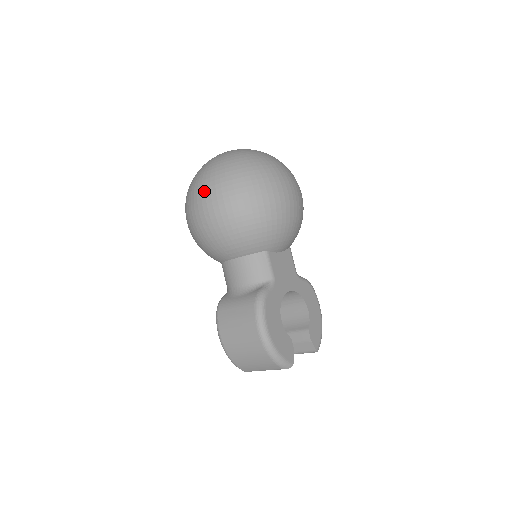
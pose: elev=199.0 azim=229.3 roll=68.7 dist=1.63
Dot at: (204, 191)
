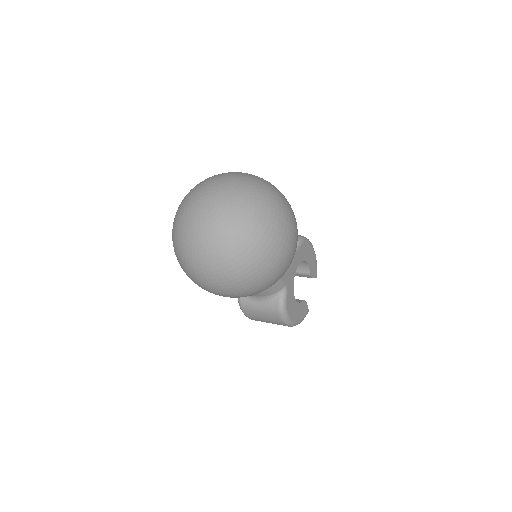
Dot at: (212, 285)
